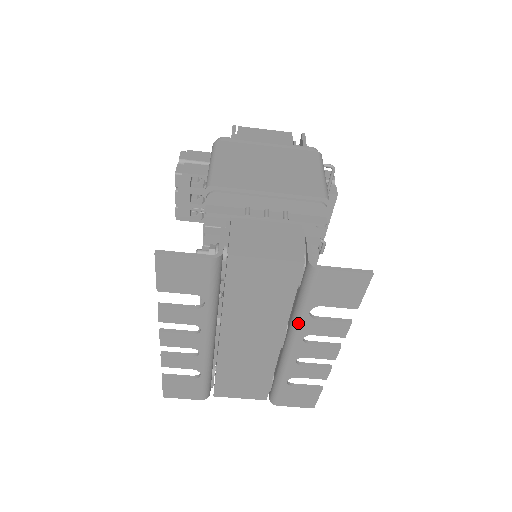
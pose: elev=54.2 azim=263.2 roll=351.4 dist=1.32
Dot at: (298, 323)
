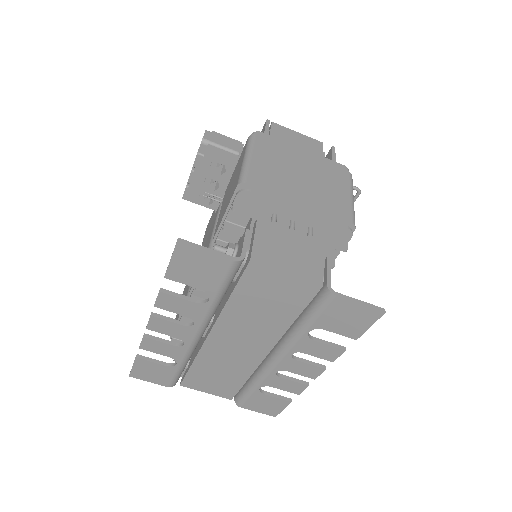
Dot at: (293, 339)
